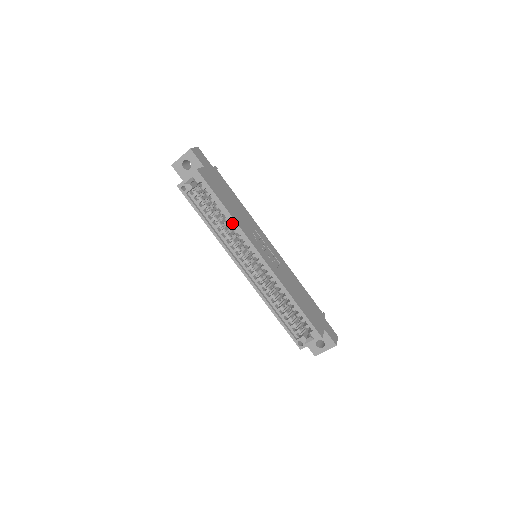
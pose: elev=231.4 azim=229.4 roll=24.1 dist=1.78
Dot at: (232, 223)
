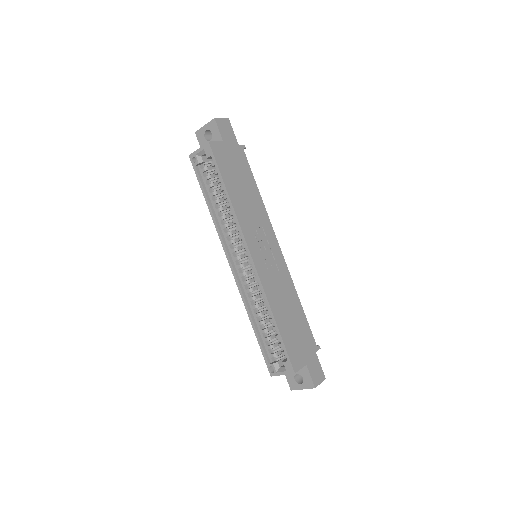
Dot at: (232, 211)
